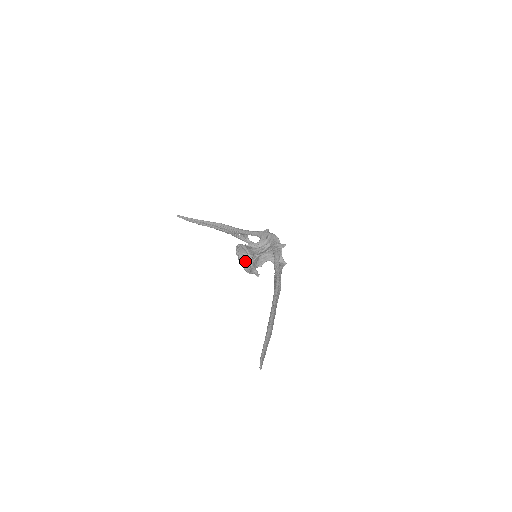
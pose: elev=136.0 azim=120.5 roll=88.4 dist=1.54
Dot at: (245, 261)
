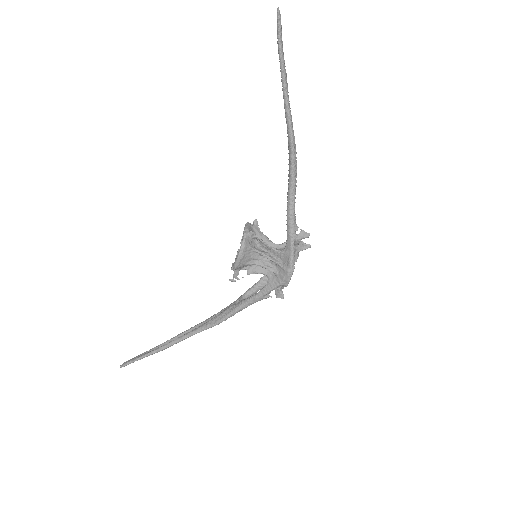
Dot at: occluded
